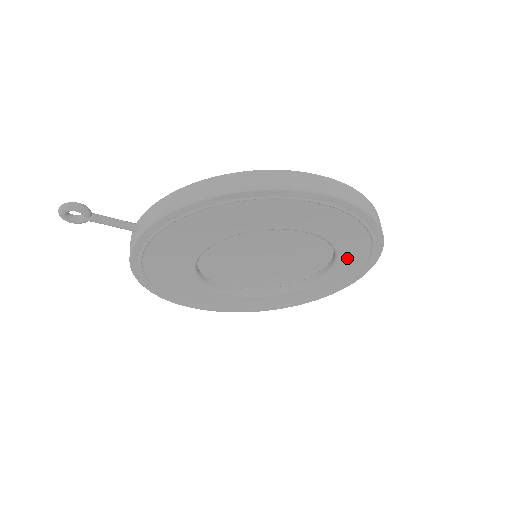
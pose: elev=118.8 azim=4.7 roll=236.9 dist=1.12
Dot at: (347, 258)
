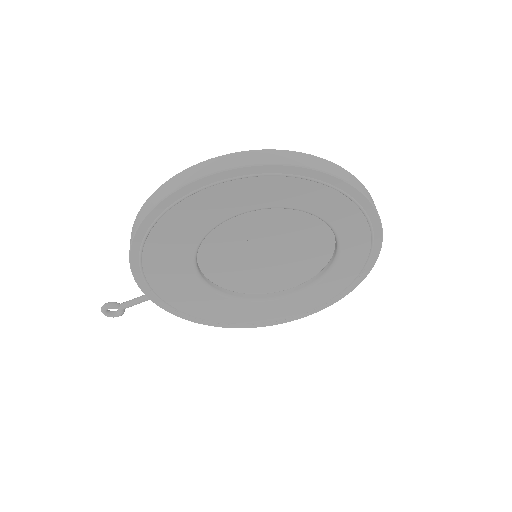
Dot at: (312, 204)
